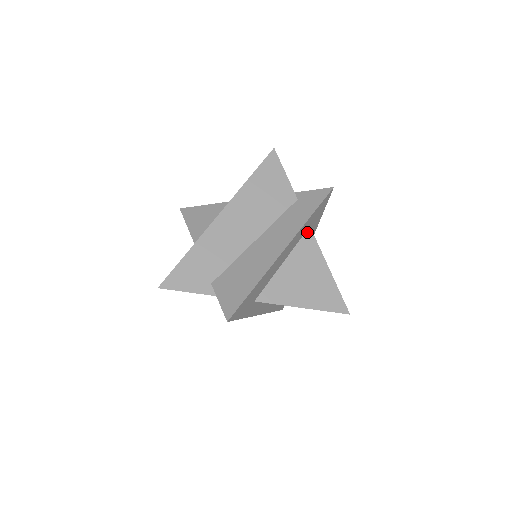
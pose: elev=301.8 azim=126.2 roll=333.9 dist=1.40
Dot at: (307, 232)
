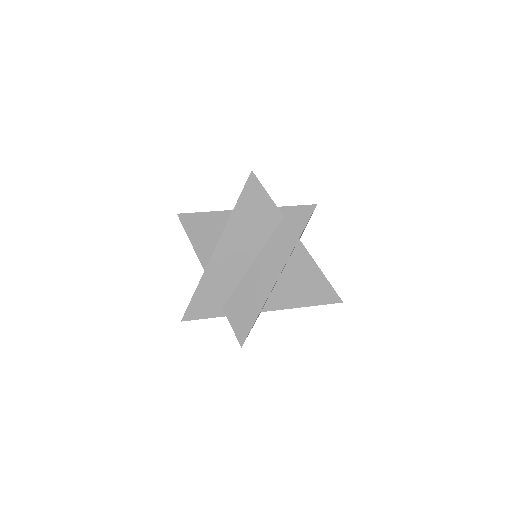
Dot at: (297, 245)
